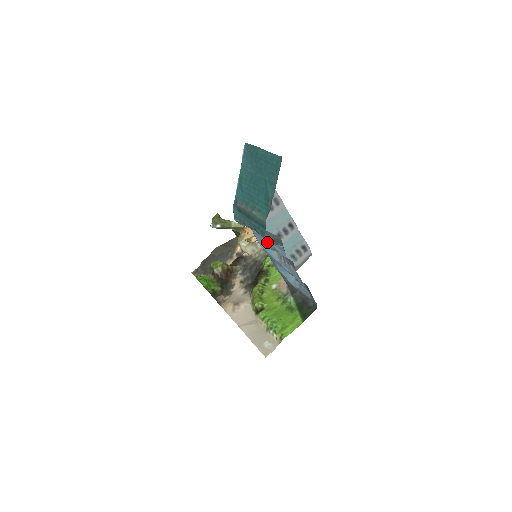
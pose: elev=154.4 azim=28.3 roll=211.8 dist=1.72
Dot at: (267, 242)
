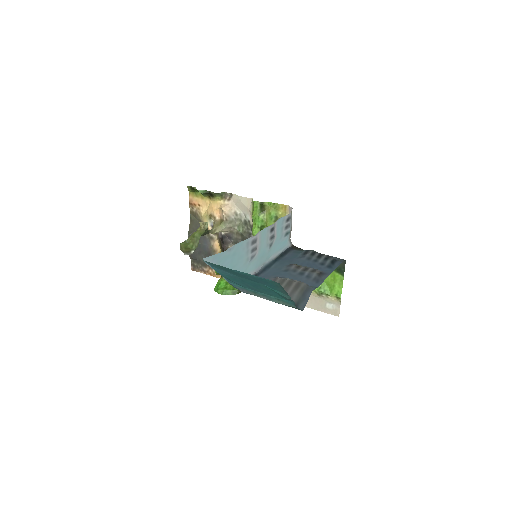
Dot at: occluded
